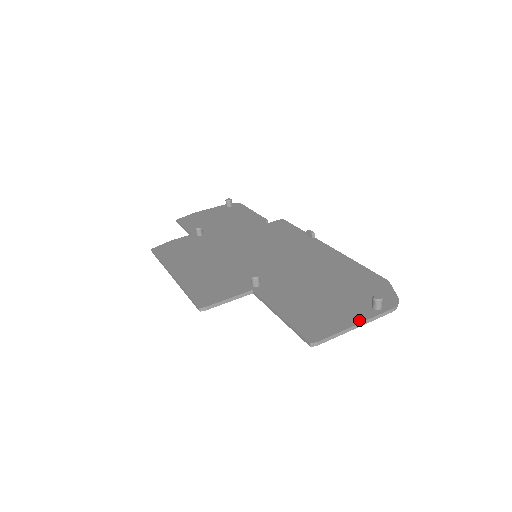
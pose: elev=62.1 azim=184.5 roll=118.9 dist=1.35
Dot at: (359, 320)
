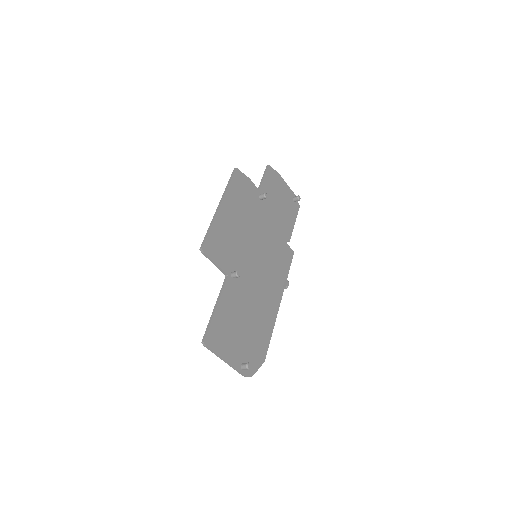
Dot at: (230, 361)
